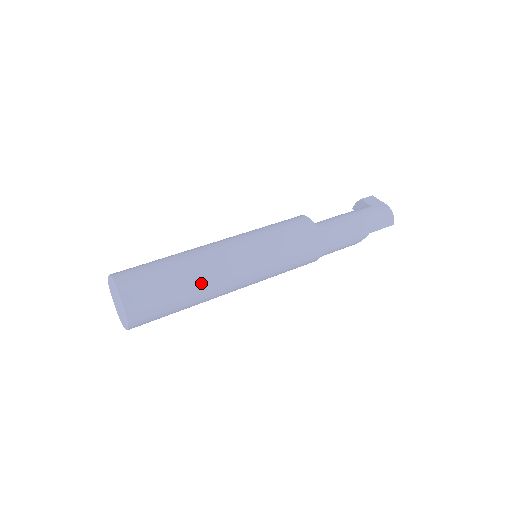
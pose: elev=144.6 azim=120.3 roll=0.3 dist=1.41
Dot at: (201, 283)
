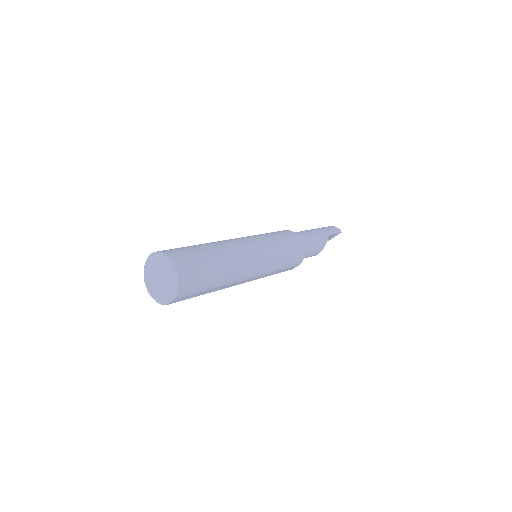
Dot at: (222, 248)
